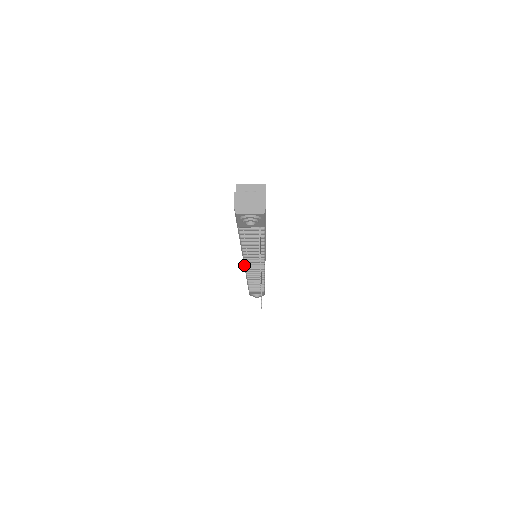
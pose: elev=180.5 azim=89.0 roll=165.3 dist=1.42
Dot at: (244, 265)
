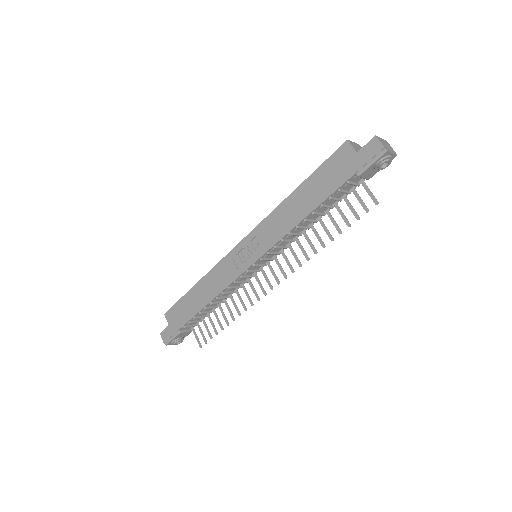
Dot at: (252, 264)
